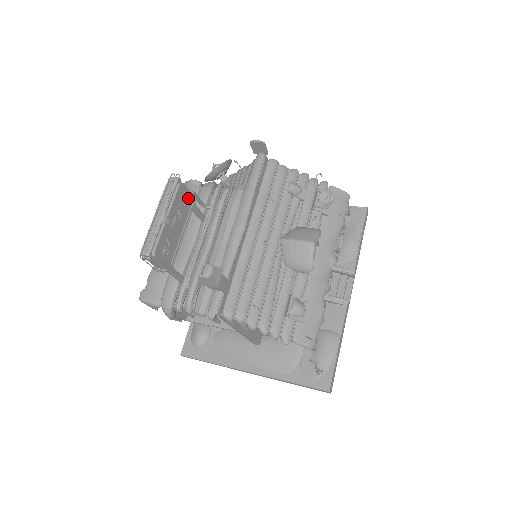
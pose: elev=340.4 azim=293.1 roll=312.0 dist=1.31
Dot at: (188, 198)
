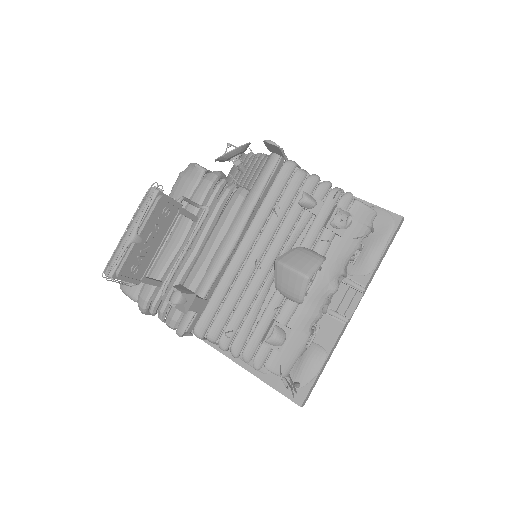
Dot at: (172, 208)
